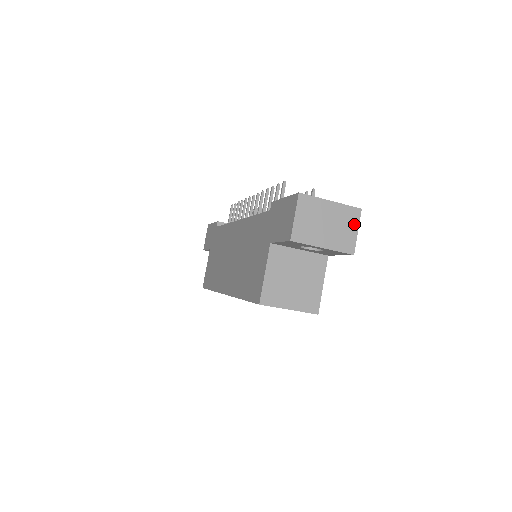
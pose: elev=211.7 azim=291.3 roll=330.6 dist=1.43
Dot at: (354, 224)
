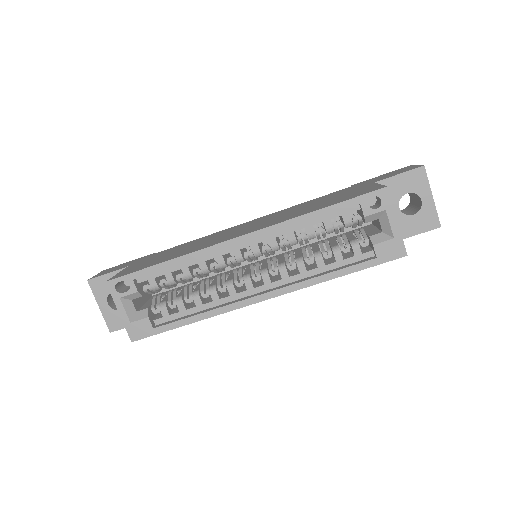
Dot at: occluded
